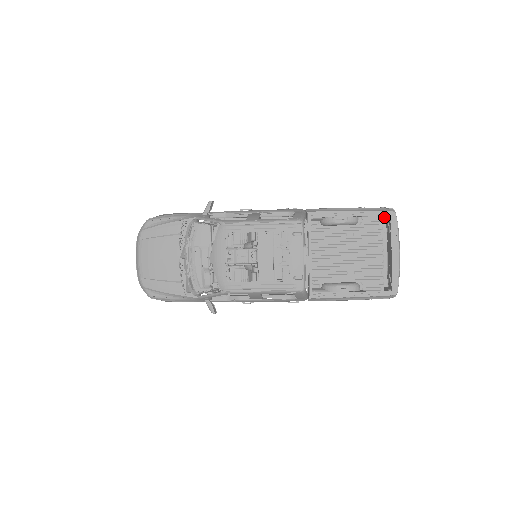
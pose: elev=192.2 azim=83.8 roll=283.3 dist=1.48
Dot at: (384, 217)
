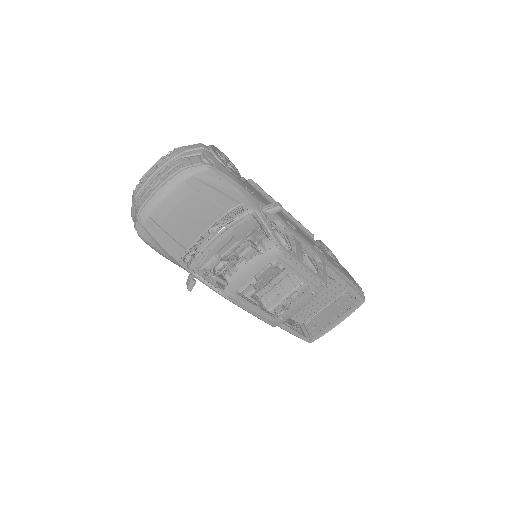
Dot at: occluded
